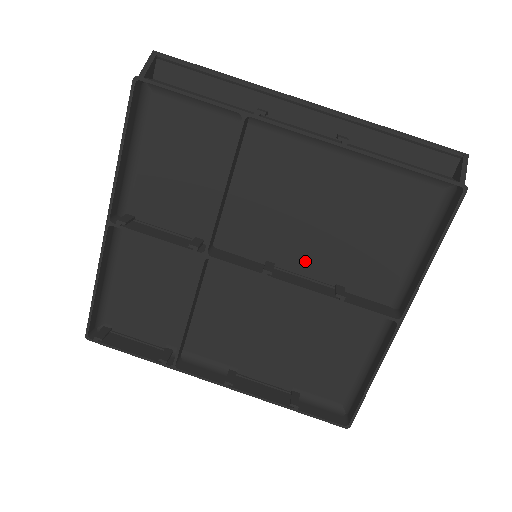
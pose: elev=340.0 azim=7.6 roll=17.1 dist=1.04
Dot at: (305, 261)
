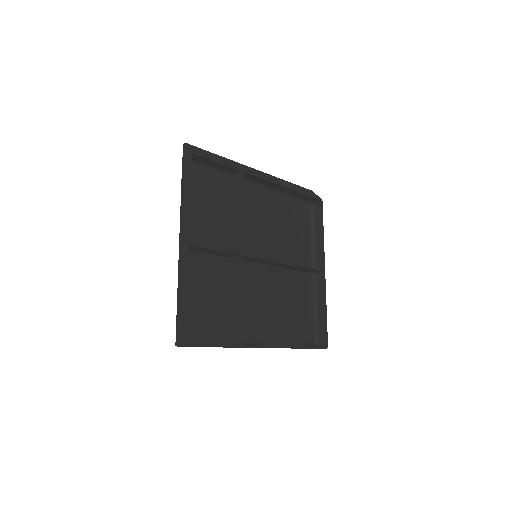
Dot at: (275, 255)
